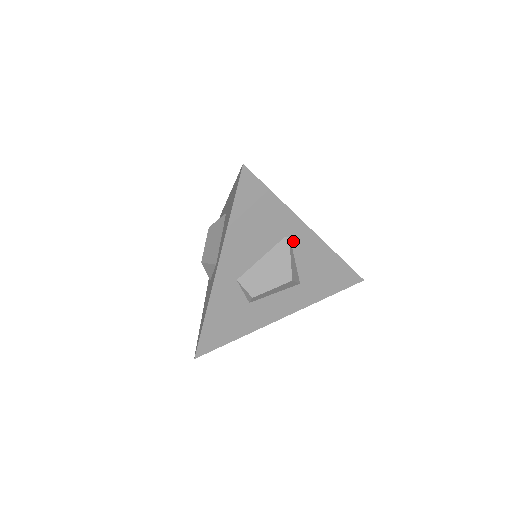
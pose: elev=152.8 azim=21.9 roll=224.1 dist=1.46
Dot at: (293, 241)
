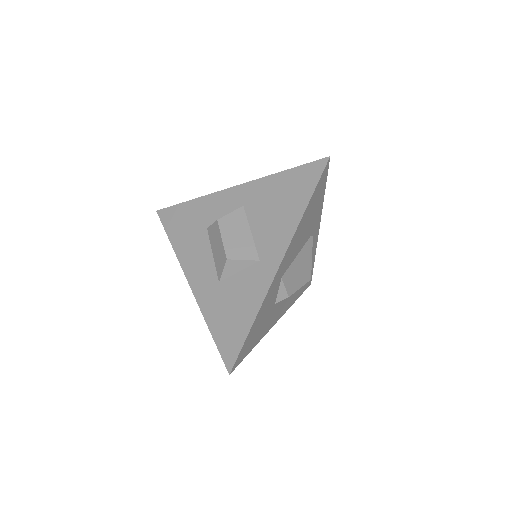
Dot at: occluded
